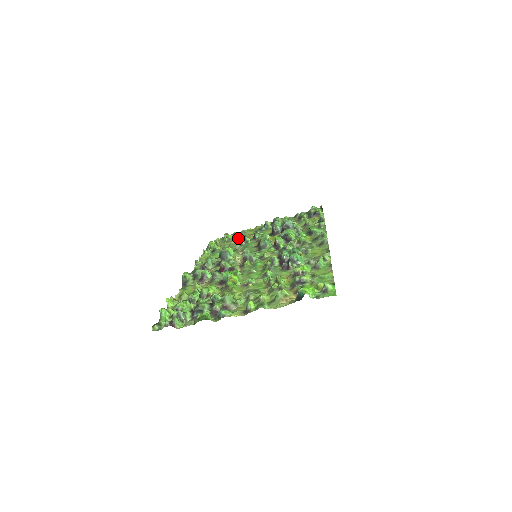
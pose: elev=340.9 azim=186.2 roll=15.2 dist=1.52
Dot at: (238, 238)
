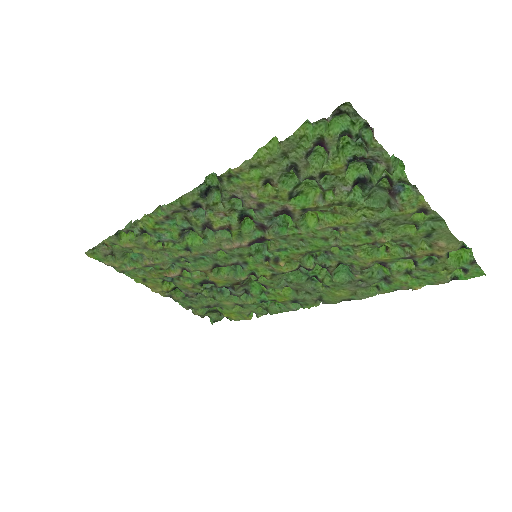
Dot at: (138, 266)
